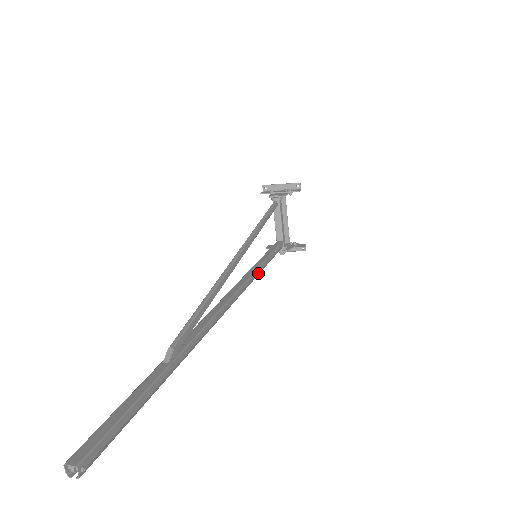
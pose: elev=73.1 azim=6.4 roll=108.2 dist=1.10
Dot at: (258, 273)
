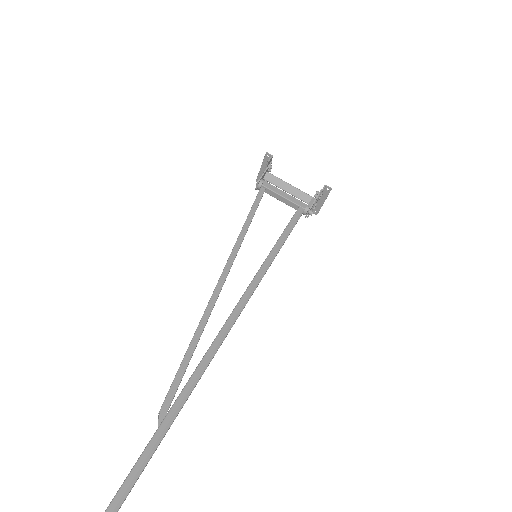
Dot at: (266, 268)
